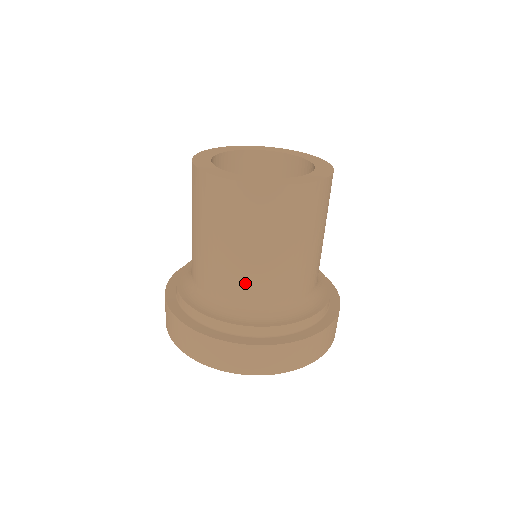
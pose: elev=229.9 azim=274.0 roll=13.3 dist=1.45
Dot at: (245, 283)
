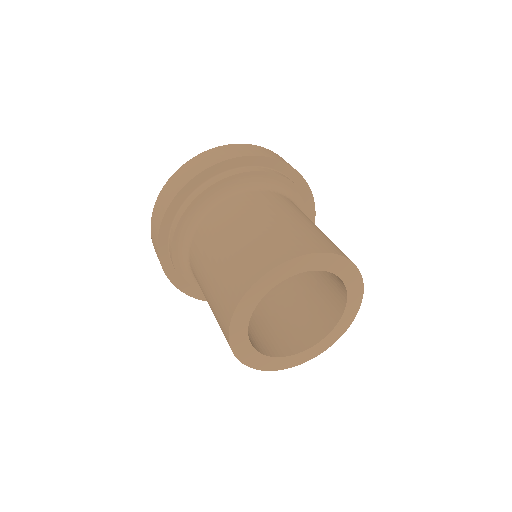
Dot at: occluded
